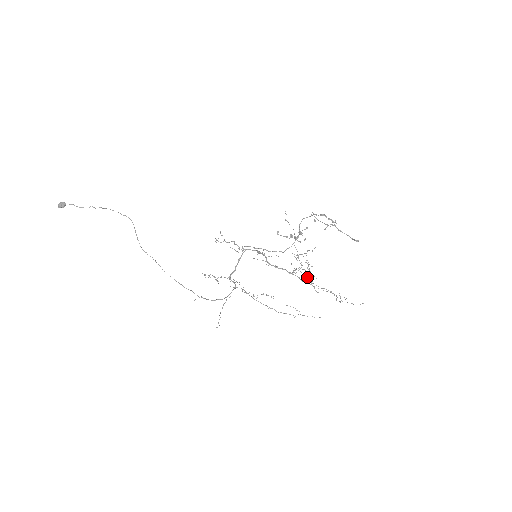
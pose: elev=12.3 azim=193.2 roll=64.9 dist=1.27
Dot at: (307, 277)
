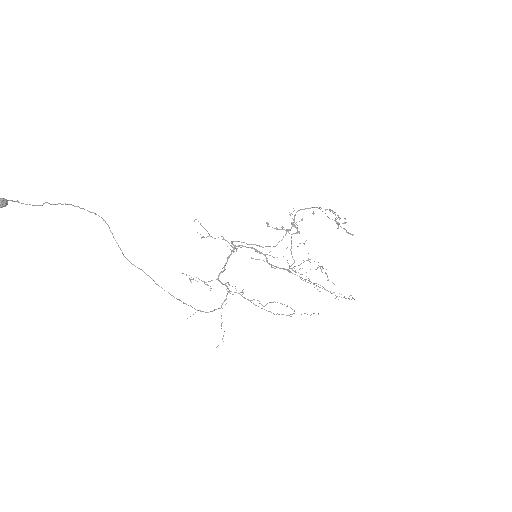
Dot at: (298, 272)
